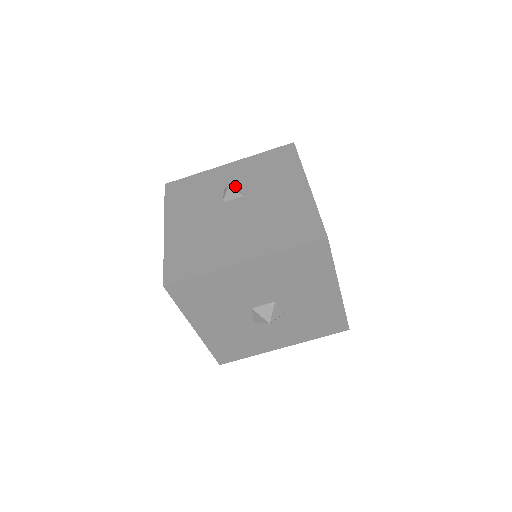
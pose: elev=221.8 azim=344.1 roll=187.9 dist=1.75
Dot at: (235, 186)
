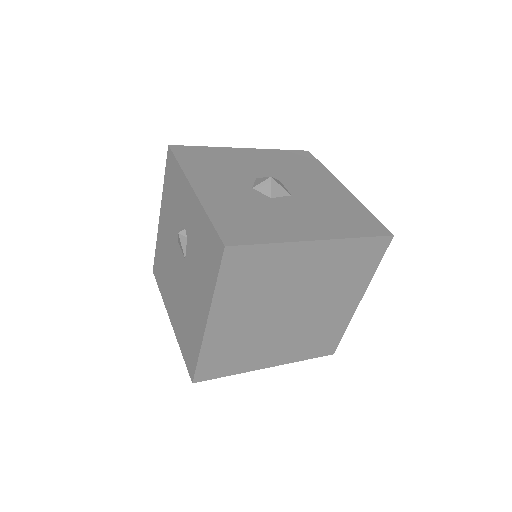
Dot at: (183, 239)
